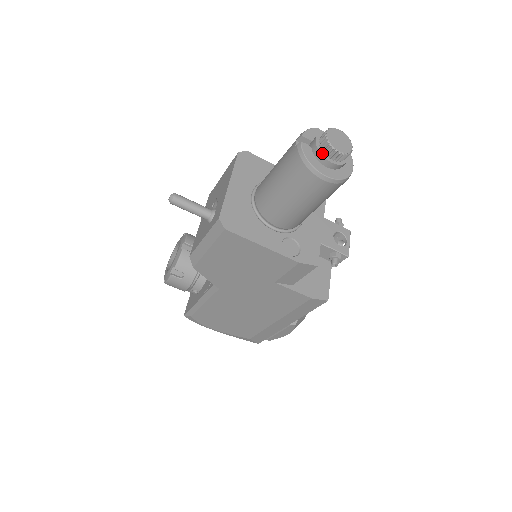
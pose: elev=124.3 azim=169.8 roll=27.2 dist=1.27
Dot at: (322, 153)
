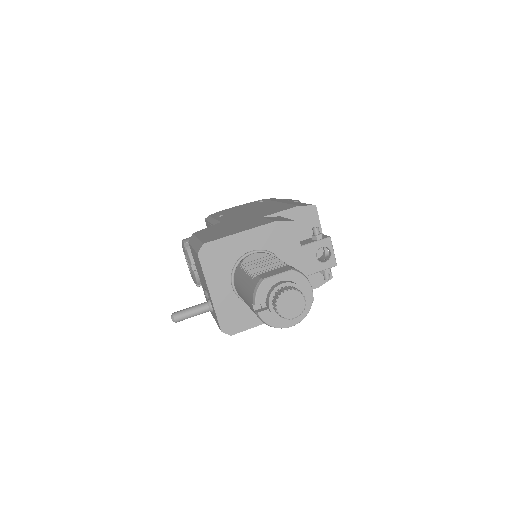
Dot at: occluded
